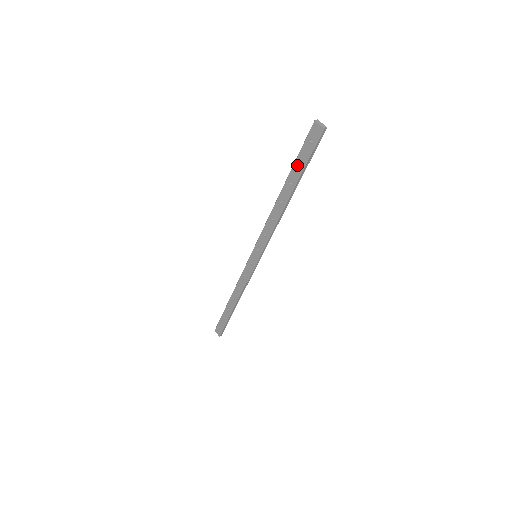
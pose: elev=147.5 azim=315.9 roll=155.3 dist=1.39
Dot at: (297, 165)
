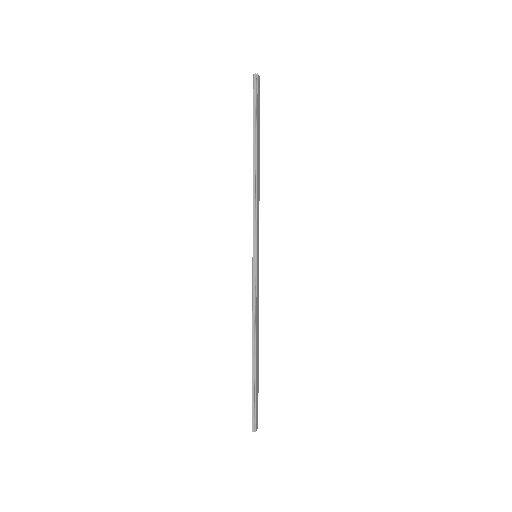
Dot at: occluded
